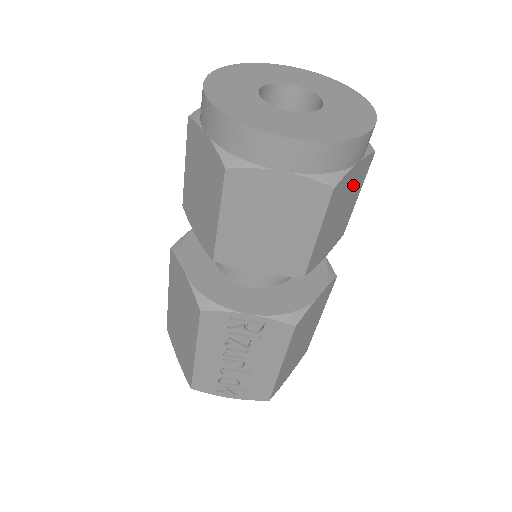
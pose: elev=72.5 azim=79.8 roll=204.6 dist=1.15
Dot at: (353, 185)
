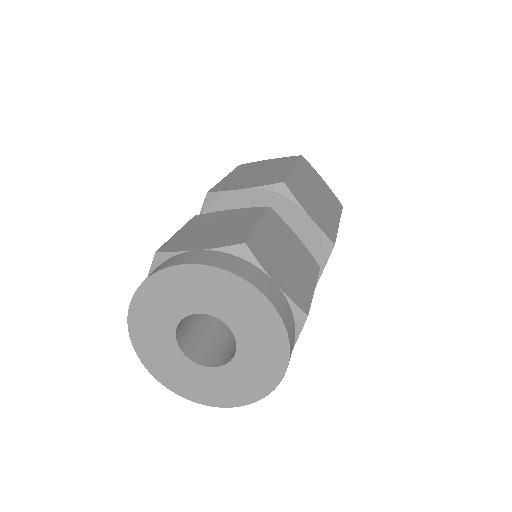
Dot at: occluded
